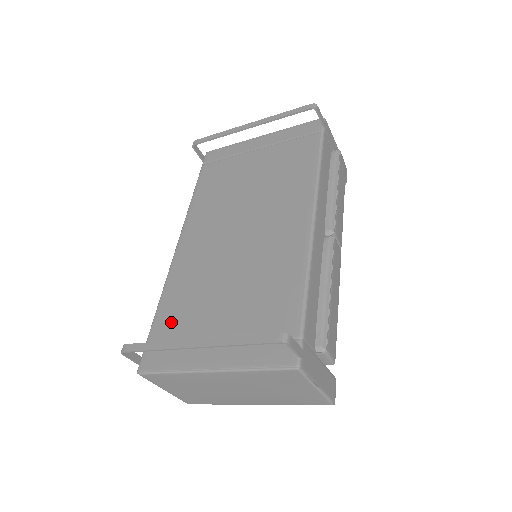
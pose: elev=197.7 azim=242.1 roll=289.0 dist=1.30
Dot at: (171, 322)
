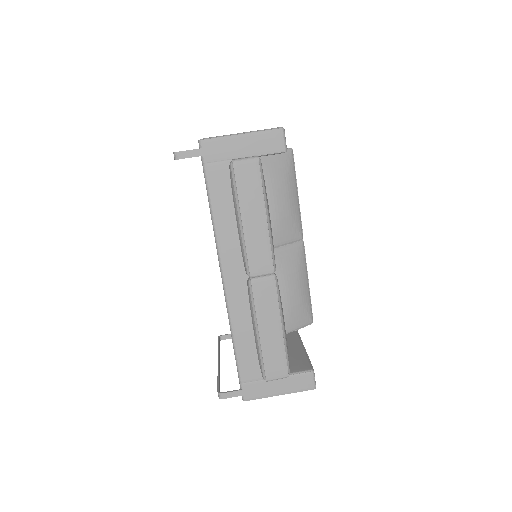
Dot at: occluded
